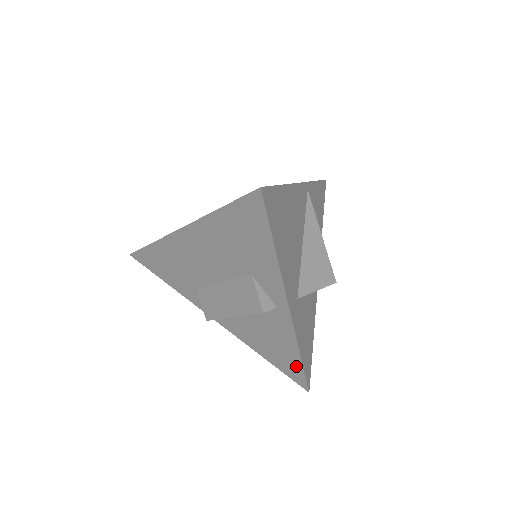
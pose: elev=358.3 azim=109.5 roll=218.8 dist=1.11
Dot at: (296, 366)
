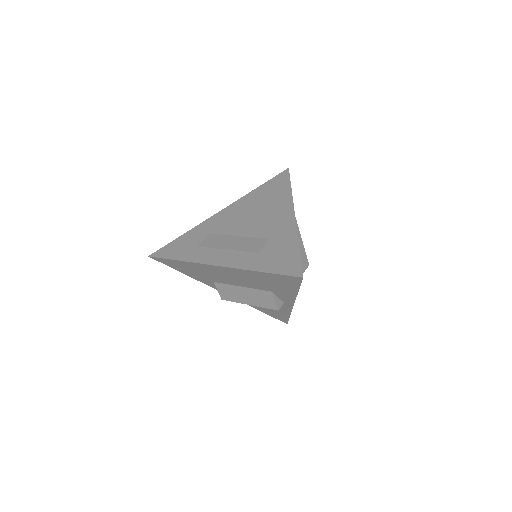
Dot at: (284, 317)
